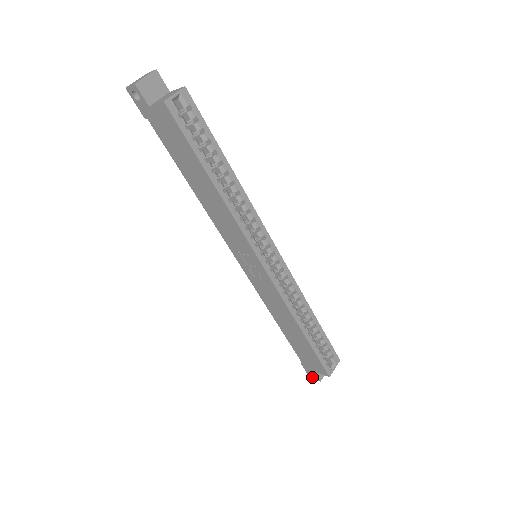
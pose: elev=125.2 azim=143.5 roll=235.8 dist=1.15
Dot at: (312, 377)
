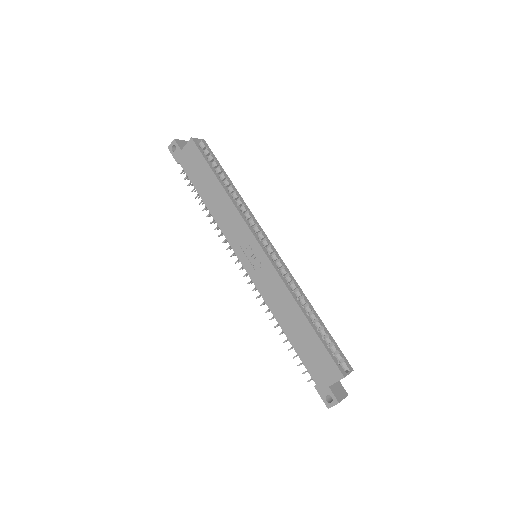
Dot at: (330, 404)
